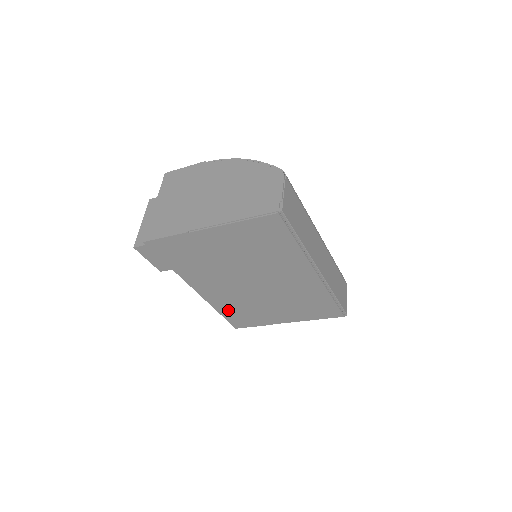
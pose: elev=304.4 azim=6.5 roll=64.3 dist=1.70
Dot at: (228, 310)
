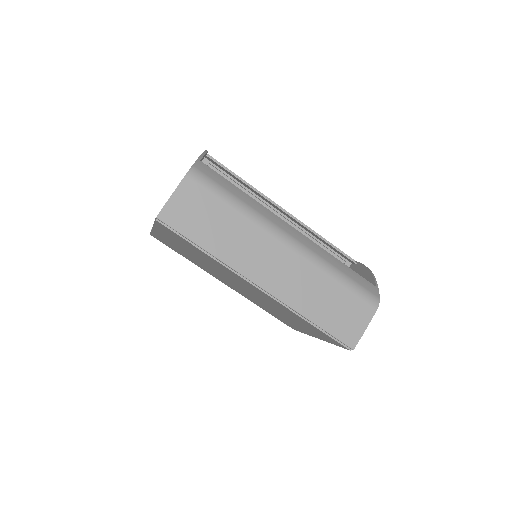
Dot at: occluded
